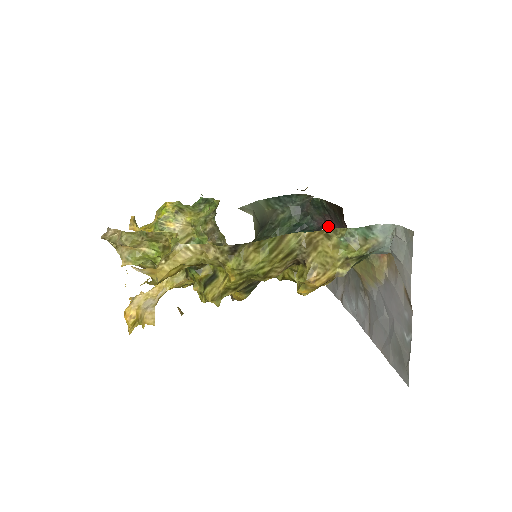
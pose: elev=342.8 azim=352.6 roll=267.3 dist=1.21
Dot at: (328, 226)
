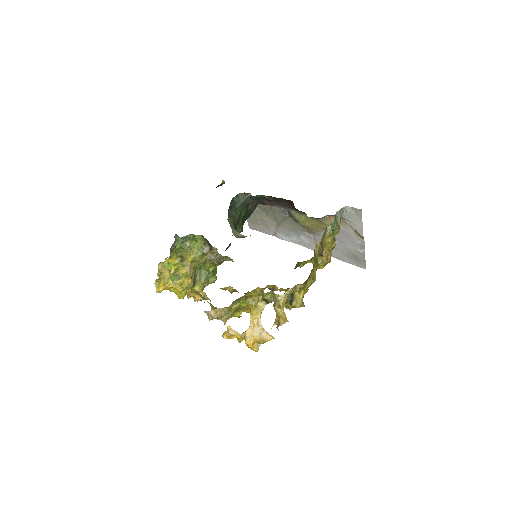
Dot at: occluded
